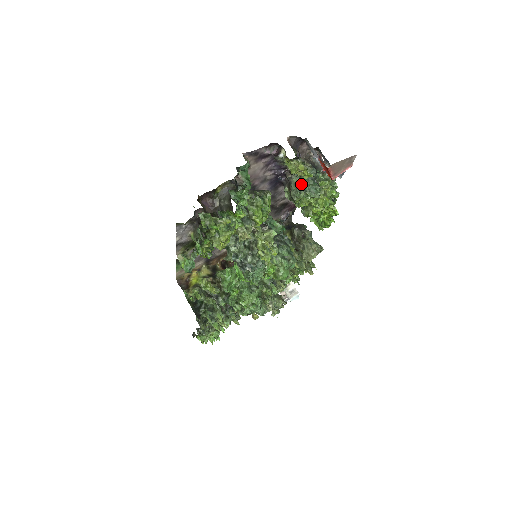
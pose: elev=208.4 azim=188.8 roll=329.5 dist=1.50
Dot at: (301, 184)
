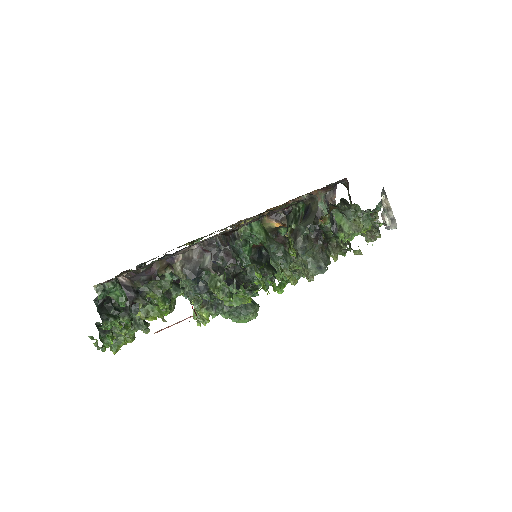
Dot at: (188, 287)
